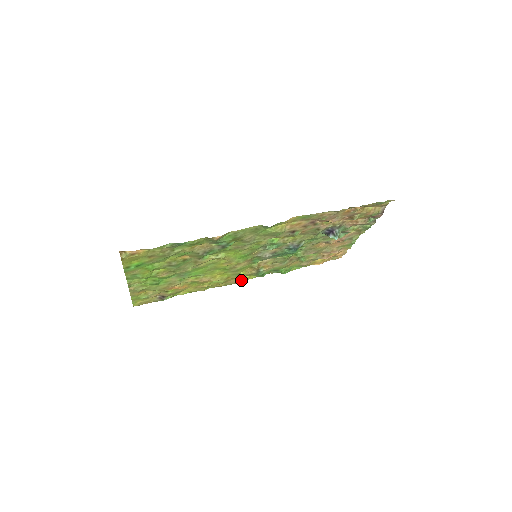
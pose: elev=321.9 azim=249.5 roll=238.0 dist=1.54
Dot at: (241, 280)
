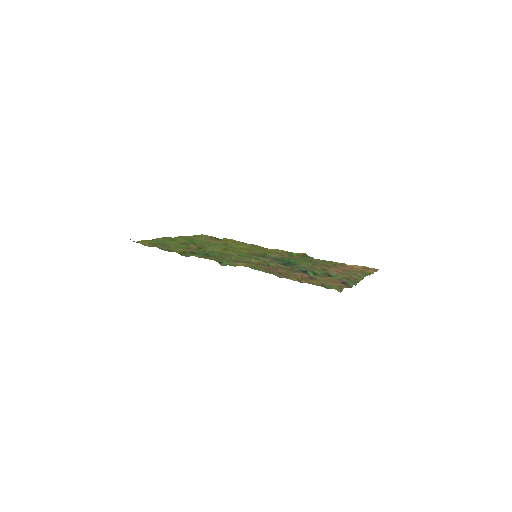
Dot at: occluded
